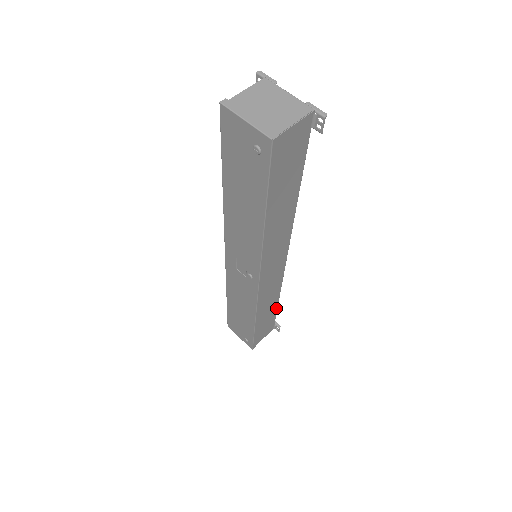
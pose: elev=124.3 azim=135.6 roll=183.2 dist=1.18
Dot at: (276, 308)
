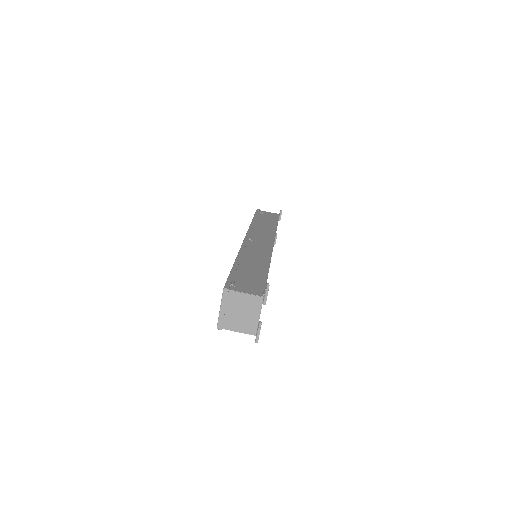
Dot at: occluded
